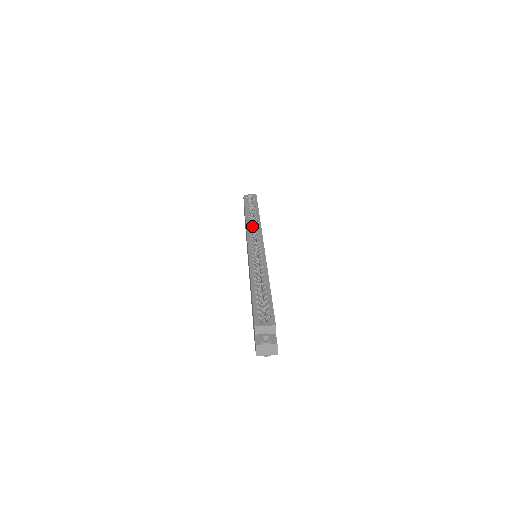
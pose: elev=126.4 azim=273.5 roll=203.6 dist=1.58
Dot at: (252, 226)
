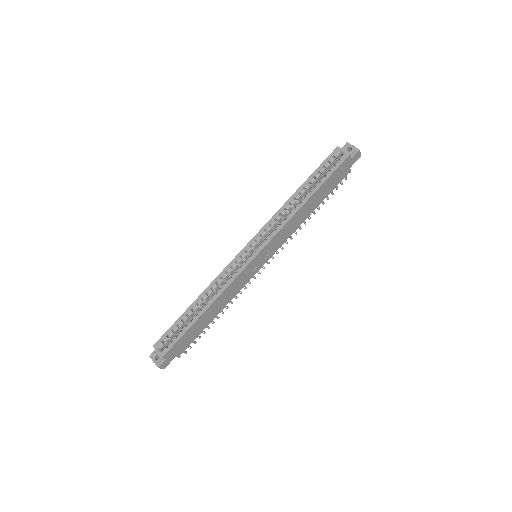
Dot at: (287, 213)
